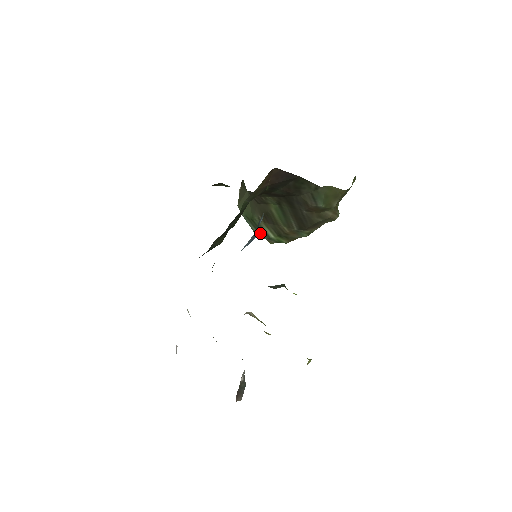
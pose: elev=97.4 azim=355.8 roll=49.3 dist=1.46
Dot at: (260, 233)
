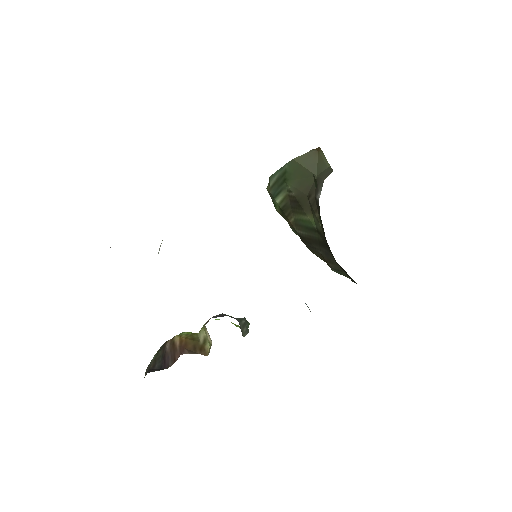
Dot at: (274, 186)
